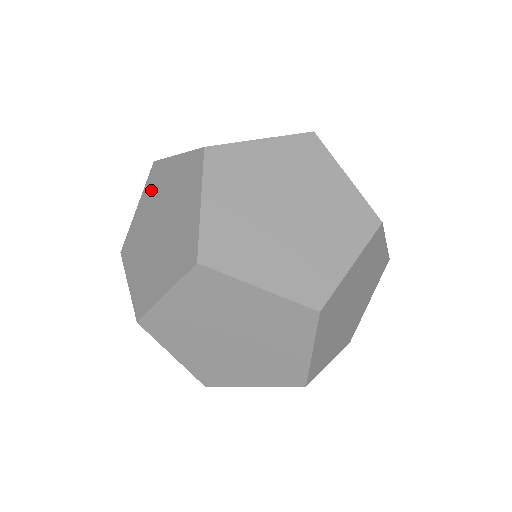
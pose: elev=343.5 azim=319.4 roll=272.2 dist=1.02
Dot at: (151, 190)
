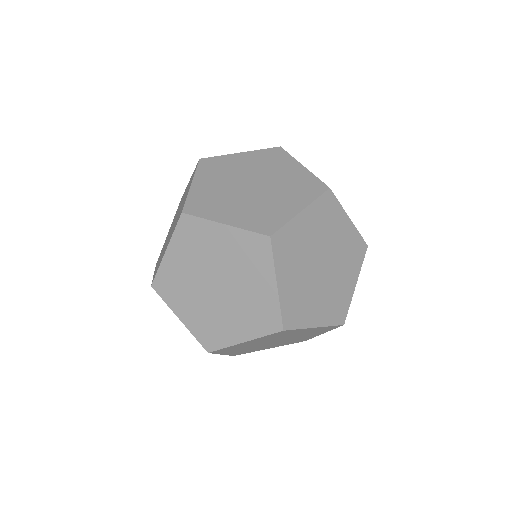
Dot at: (188, 243)
